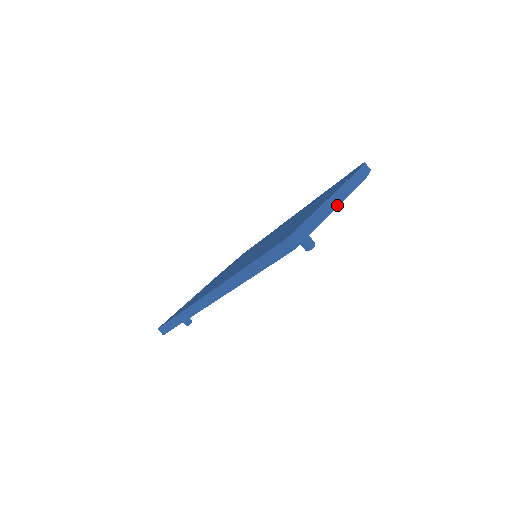
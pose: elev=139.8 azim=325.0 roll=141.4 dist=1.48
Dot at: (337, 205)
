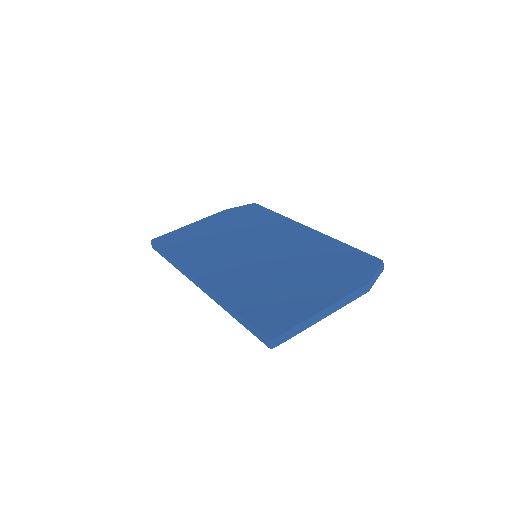
Dot at: (328, 315)
